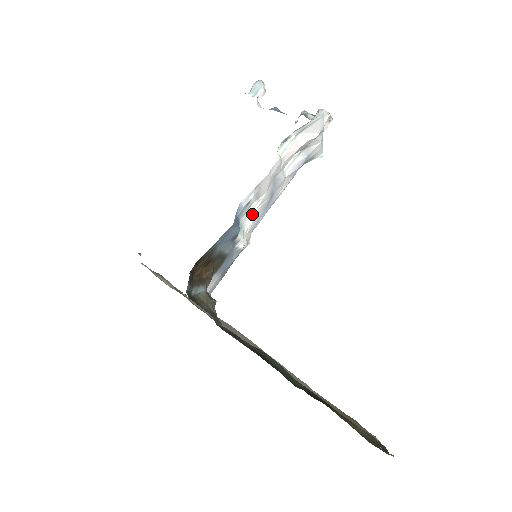
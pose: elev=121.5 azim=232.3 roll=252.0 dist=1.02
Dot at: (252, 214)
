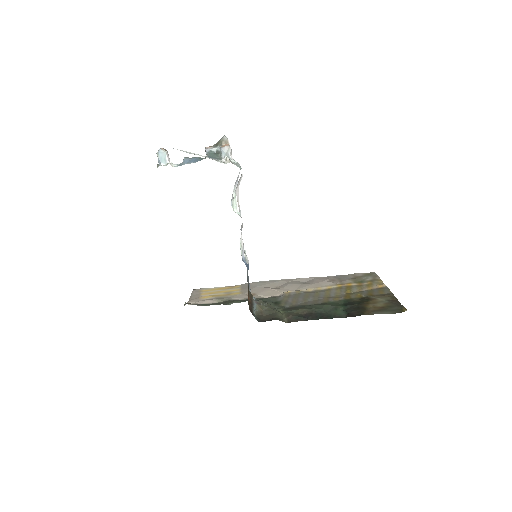
Dot at: occluded
